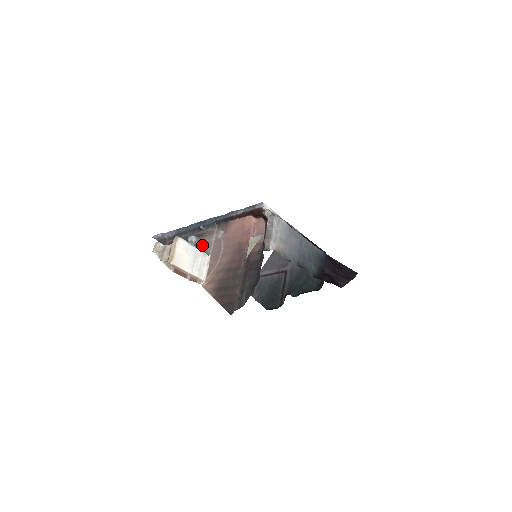
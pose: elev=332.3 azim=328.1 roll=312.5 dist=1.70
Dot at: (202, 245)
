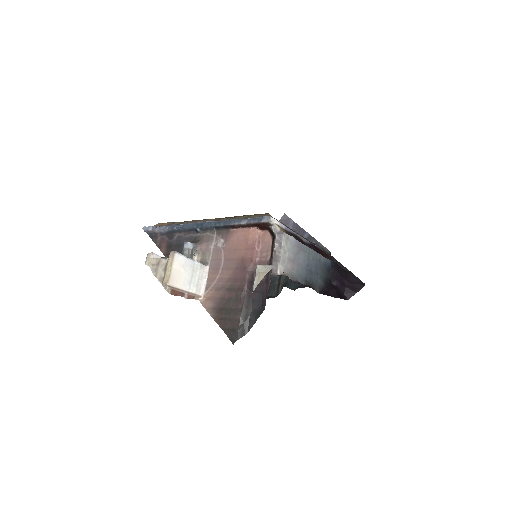
Dot at: (199, 252)
